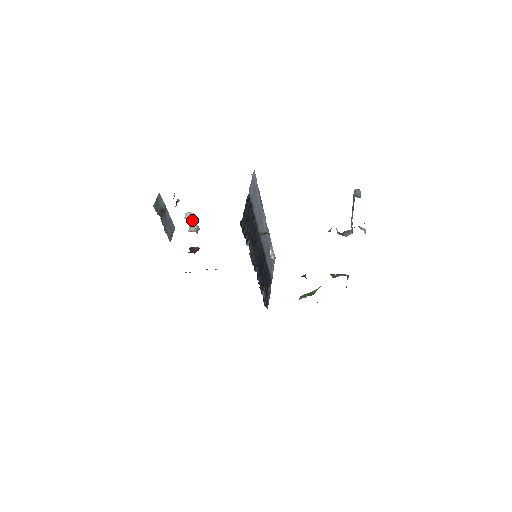
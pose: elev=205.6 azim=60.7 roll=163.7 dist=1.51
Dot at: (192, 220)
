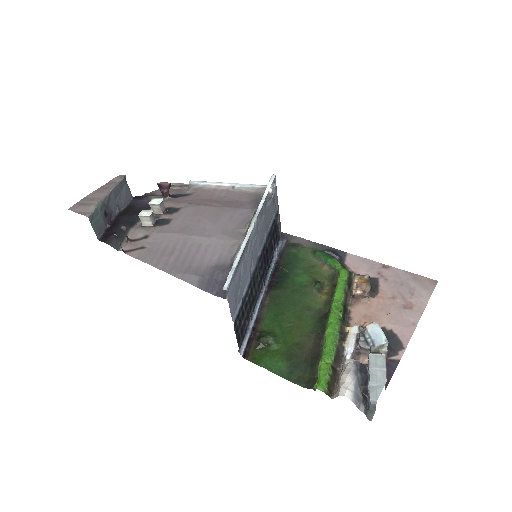
Dot at: (153, 221)
